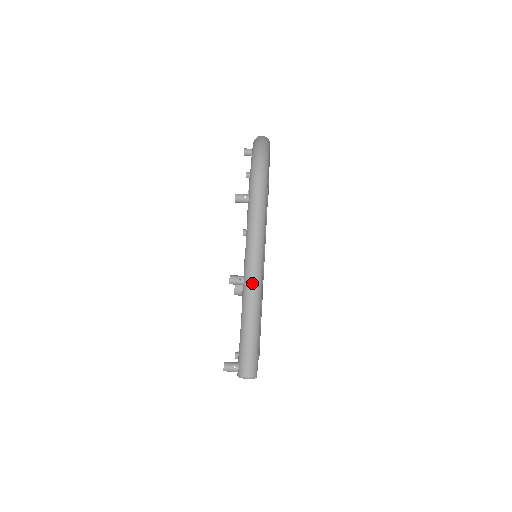
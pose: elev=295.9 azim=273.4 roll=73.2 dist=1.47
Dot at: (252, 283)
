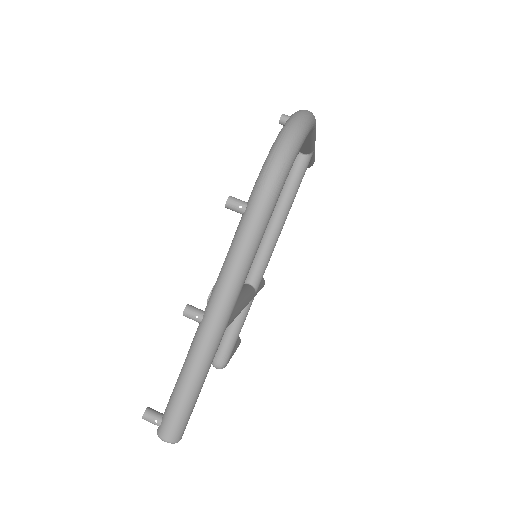
Dot at: (209, 329)
